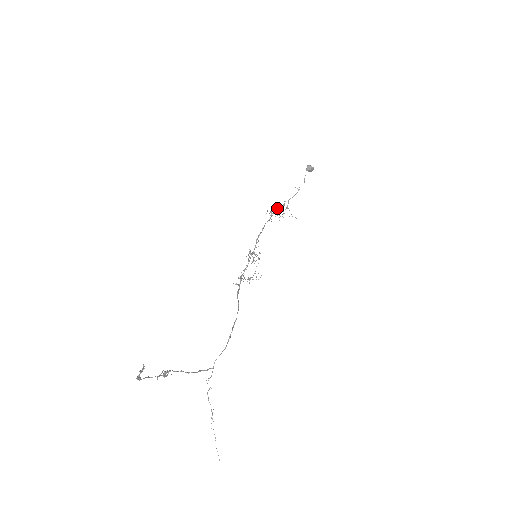
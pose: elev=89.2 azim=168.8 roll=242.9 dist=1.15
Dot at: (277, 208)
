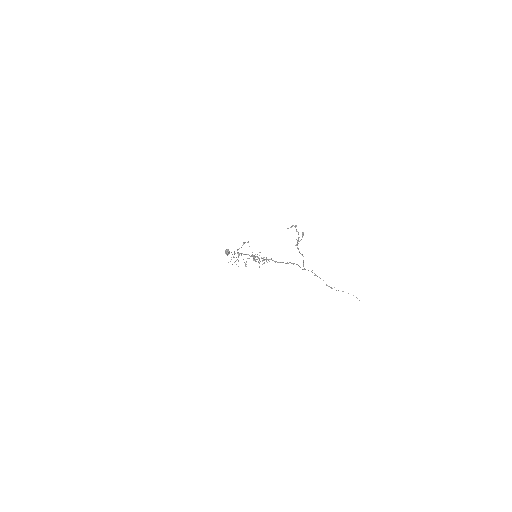
Dot at: occluded
